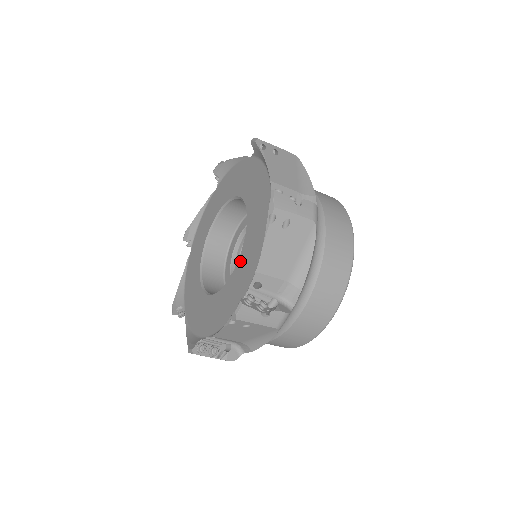
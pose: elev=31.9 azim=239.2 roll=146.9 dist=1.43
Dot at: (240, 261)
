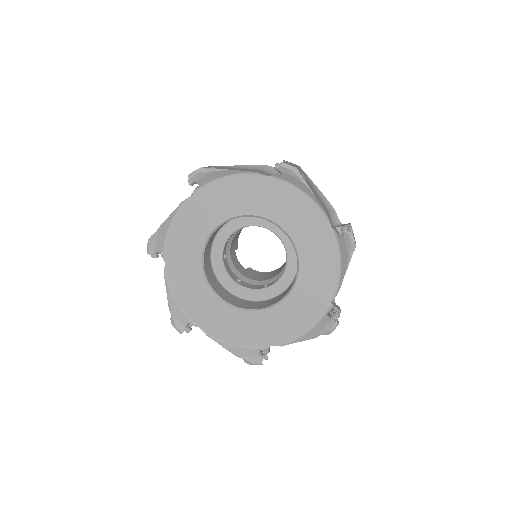
Dot at: (268, 314)
